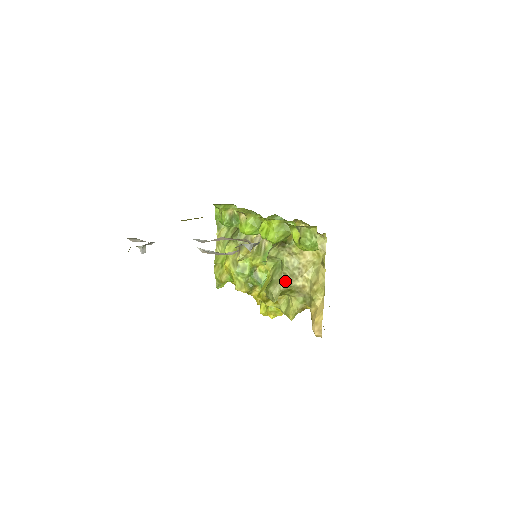
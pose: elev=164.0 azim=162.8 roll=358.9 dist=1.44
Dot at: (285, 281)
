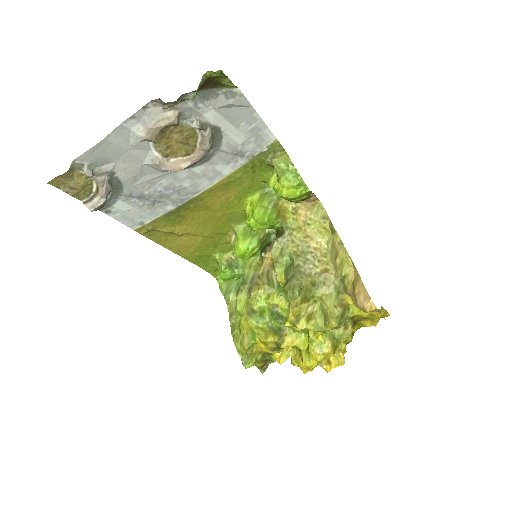
Dot at: (301, 272)
